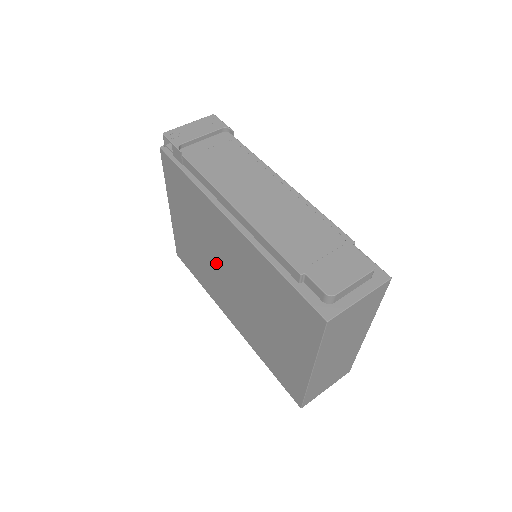
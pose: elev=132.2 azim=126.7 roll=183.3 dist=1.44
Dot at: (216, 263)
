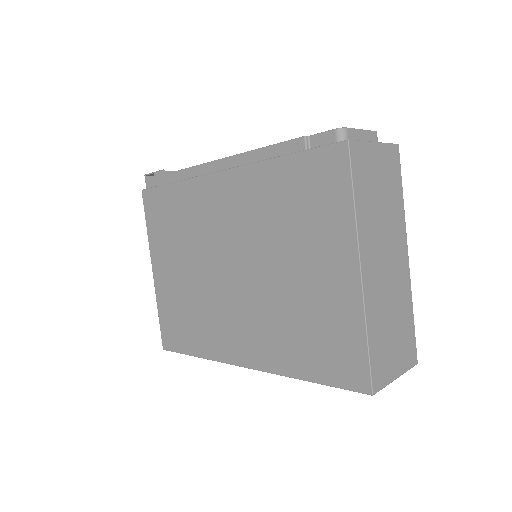
Dot at: (212, 273)
